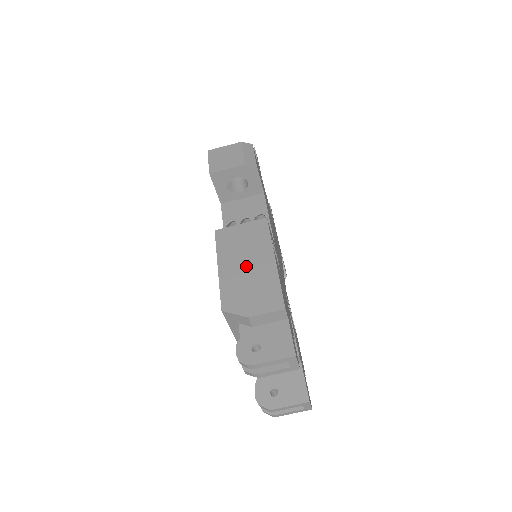
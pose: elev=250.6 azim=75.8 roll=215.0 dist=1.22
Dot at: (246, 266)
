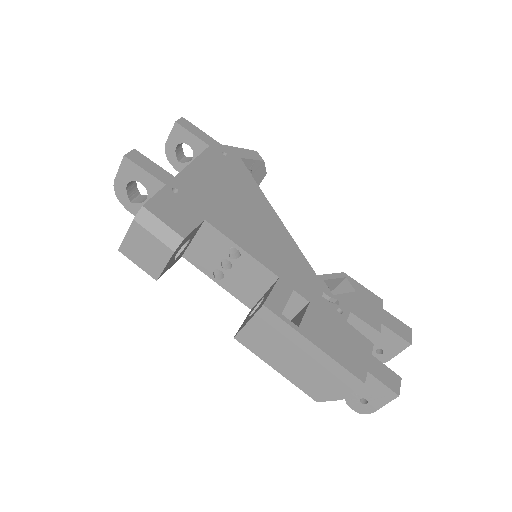
Dot at: (296, 361)
